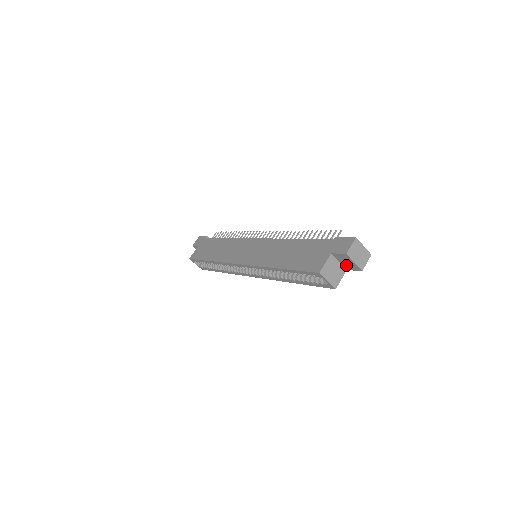
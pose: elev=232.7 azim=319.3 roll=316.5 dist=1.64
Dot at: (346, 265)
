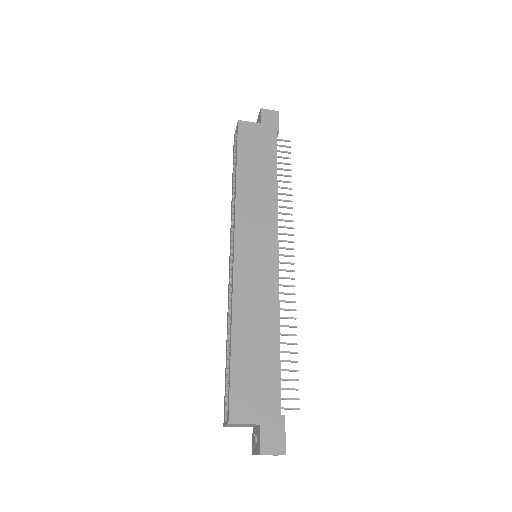
Dot at: (255, 434)
